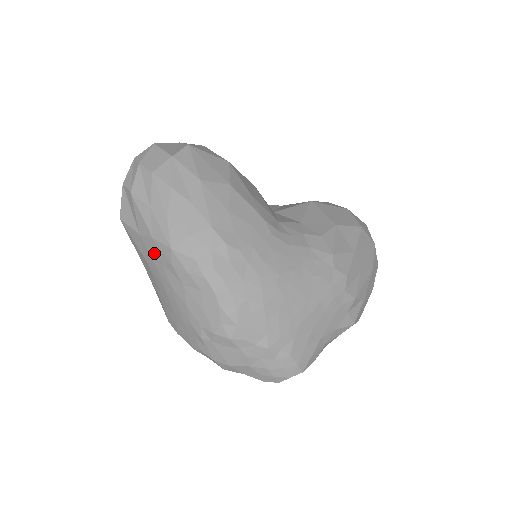
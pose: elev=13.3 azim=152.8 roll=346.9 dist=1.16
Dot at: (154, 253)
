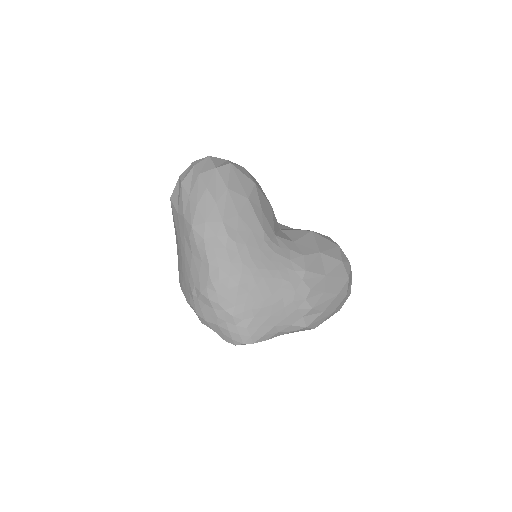
Dot at: (182, 227)
